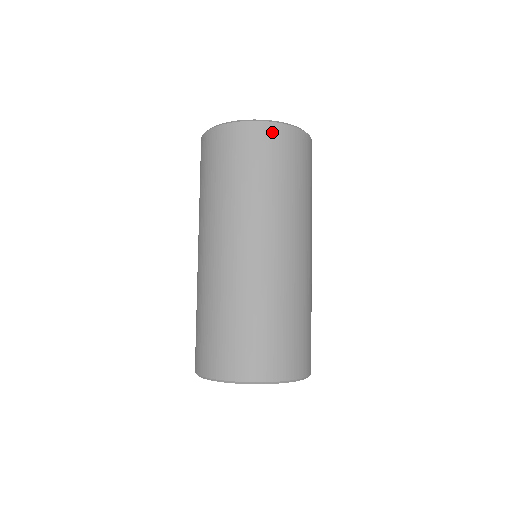
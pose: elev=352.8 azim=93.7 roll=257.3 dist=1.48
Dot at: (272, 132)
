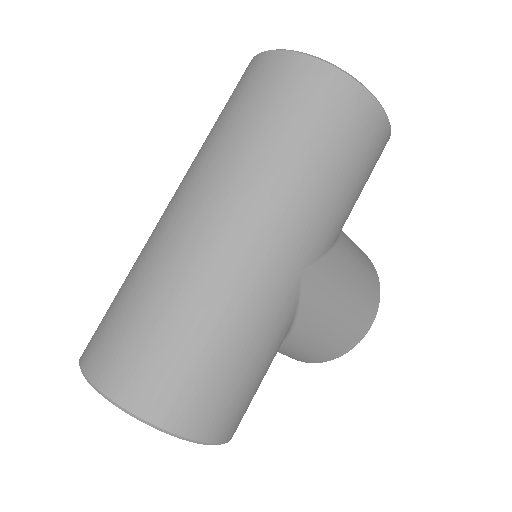
Dot at: (290, 65)
